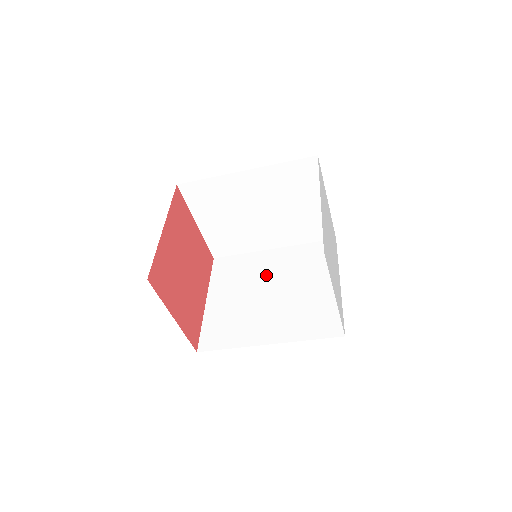
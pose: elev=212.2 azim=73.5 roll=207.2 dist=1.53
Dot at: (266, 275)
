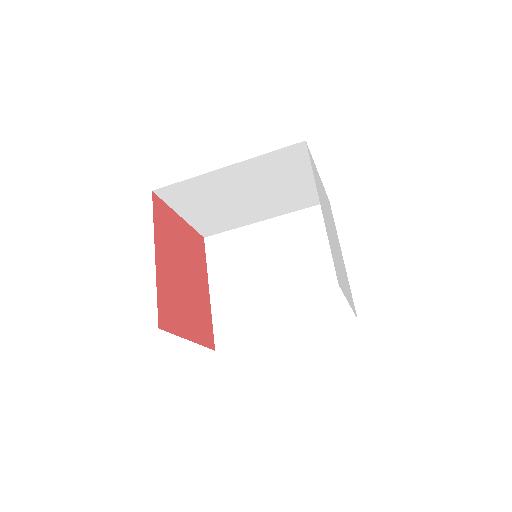
Dot at: (264, 254)
